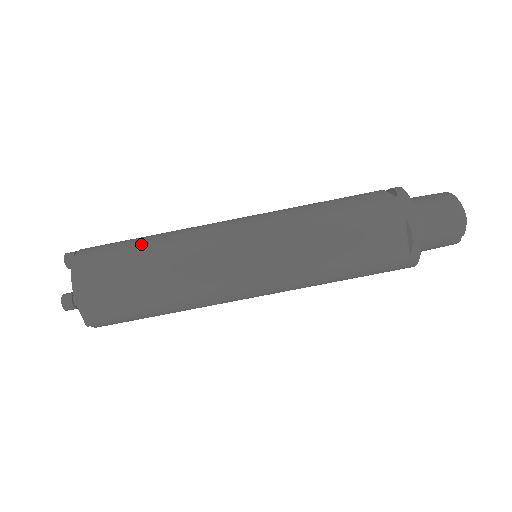
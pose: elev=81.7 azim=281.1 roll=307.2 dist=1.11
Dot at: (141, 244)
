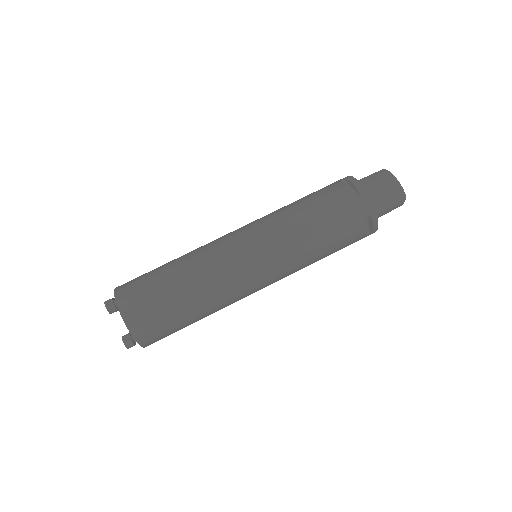
Dot at: (172, 283)
